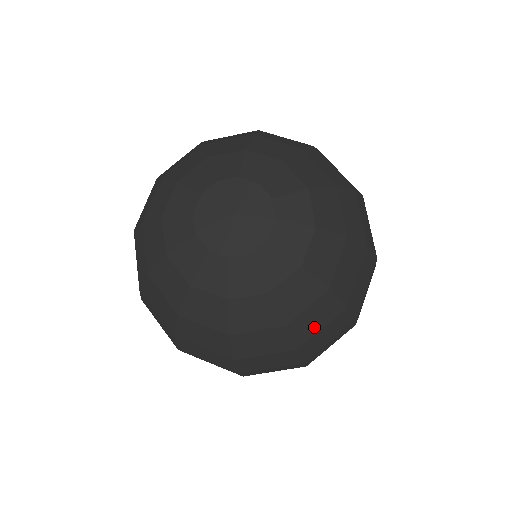
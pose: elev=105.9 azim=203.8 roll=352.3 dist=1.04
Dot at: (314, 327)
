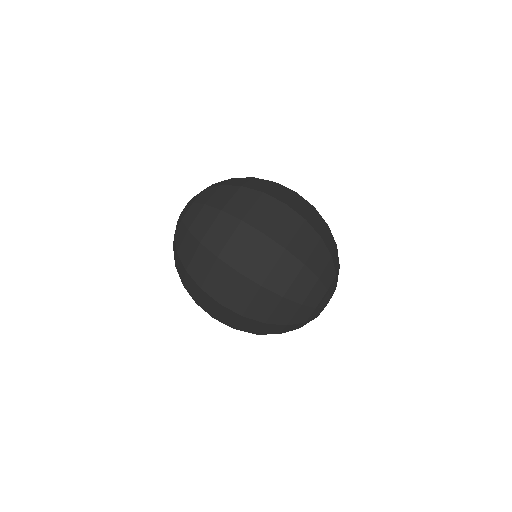
Dot at: (189, 255)
